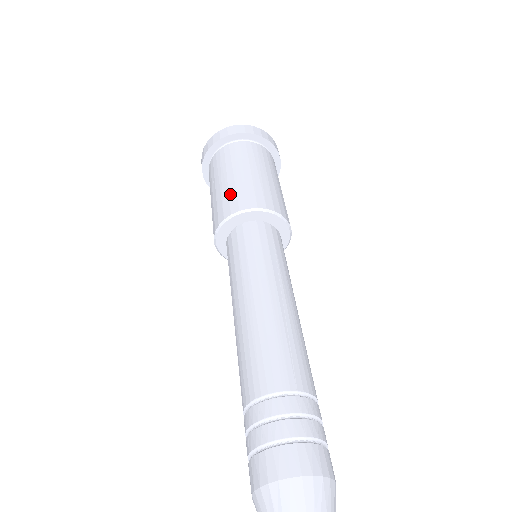
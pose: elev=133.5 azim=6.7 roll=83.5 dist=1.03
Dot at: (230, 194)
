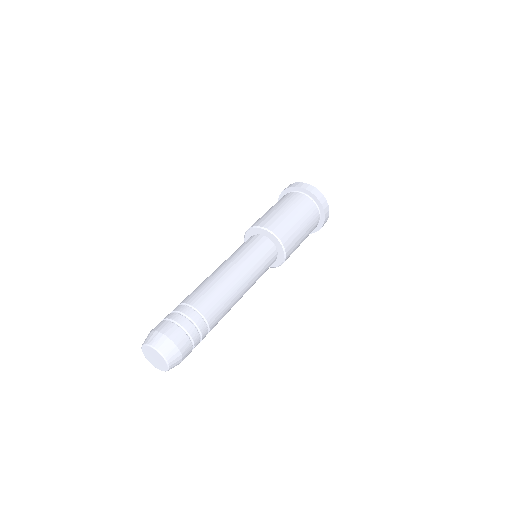
Dot at: (268, 217)
